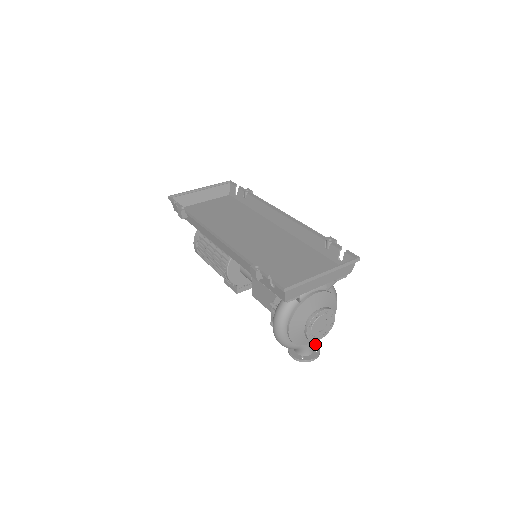
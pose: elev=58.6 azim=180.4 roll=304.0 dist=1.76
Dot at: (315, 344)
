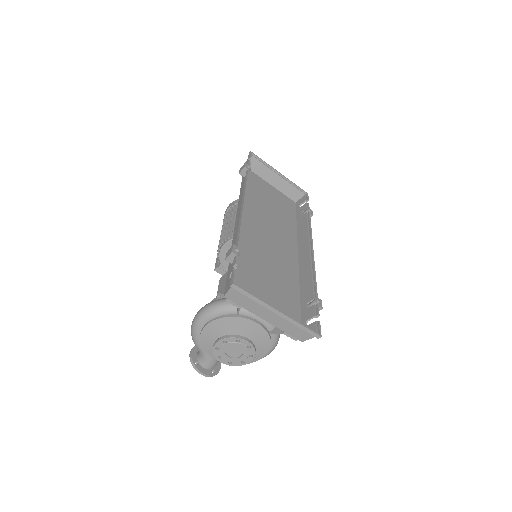
Dot at: (219, 366)
